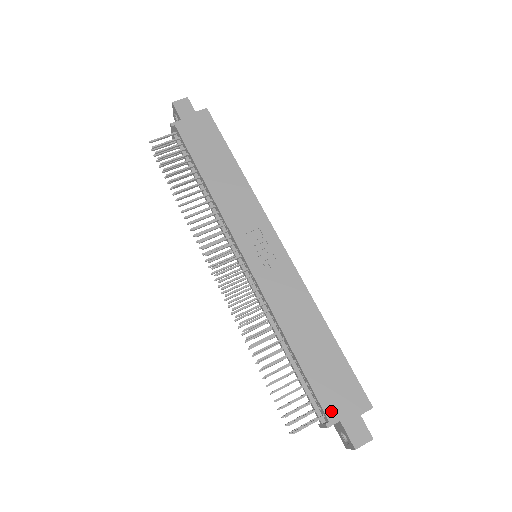
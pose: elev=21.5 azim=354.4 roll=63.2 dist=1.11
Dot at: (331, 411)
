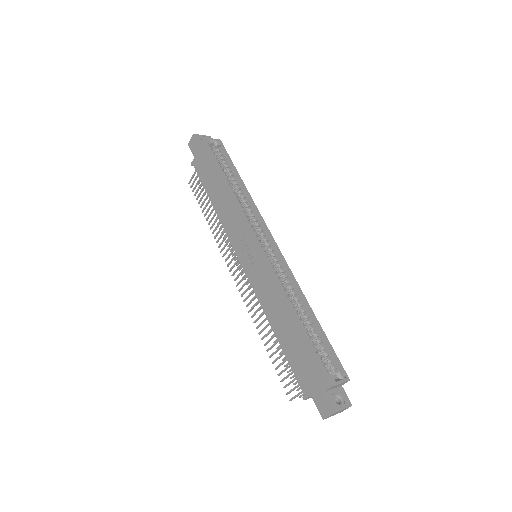
Dot at: (304, 387)
